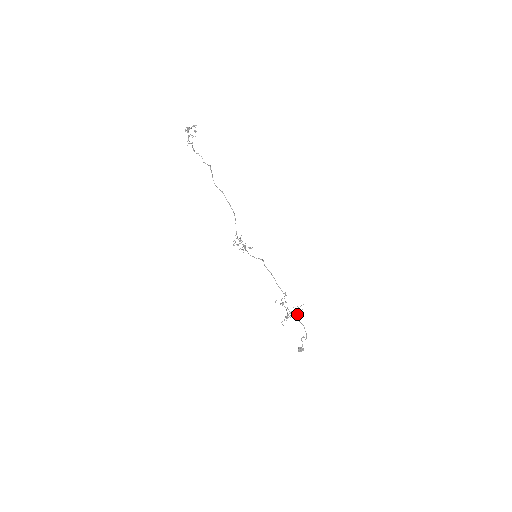
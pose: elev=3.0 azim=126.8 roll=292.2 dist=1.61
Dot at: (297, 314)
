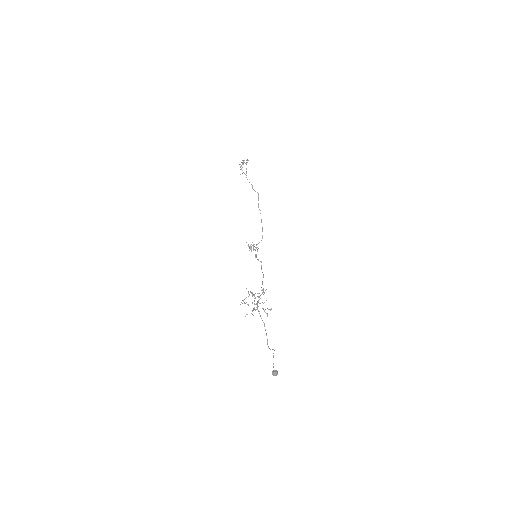
Dot at: occluded
